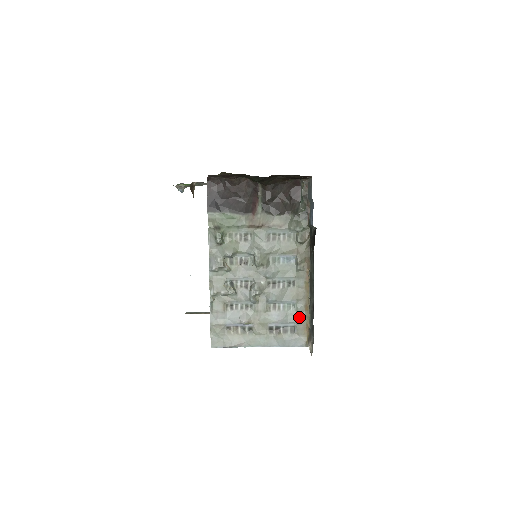
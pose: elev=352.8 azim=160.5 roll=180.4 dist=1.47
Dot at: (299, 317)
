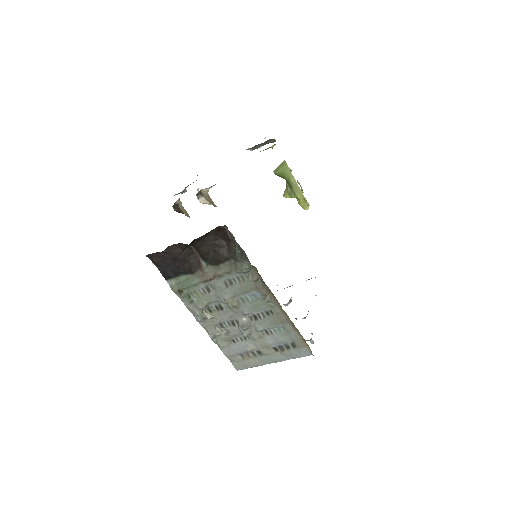
Dot at: (292, 336)
